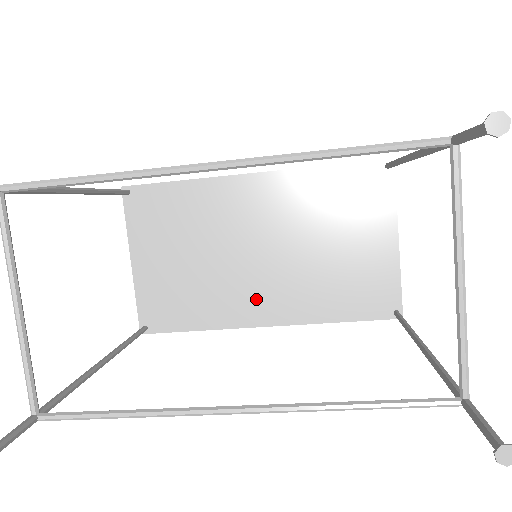
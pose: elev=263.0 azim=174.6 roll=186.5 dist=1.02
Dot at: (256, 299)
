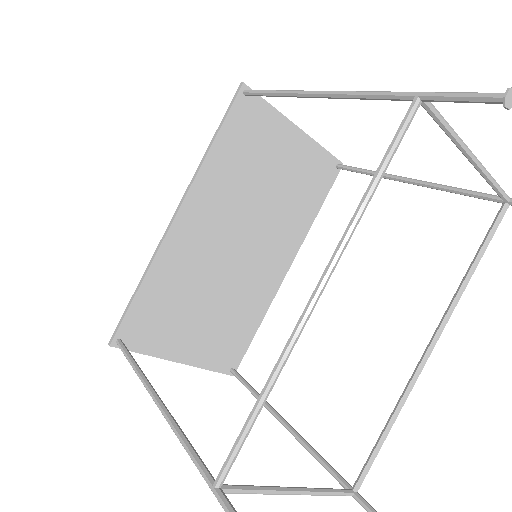
Dot at: (267, 269)
